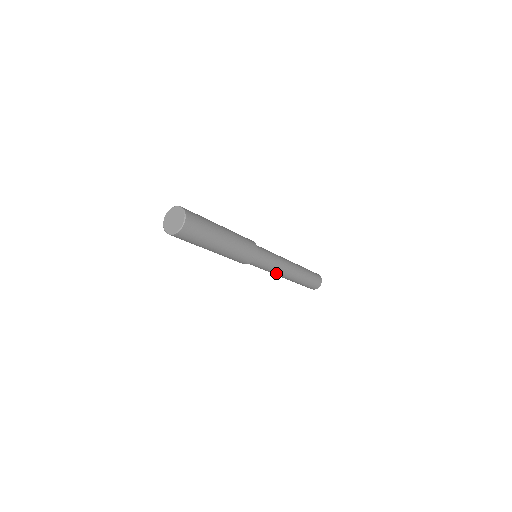
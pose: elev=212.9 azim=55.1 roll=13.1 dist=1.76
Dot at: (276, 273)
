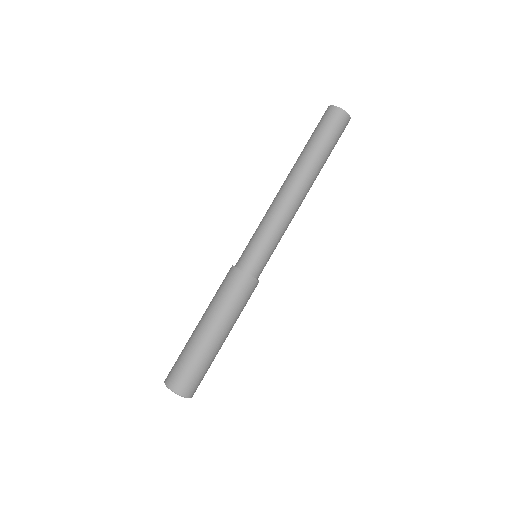
Dot at: occluded
